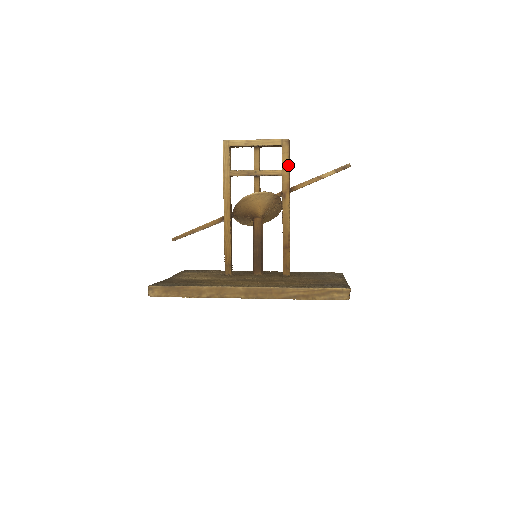
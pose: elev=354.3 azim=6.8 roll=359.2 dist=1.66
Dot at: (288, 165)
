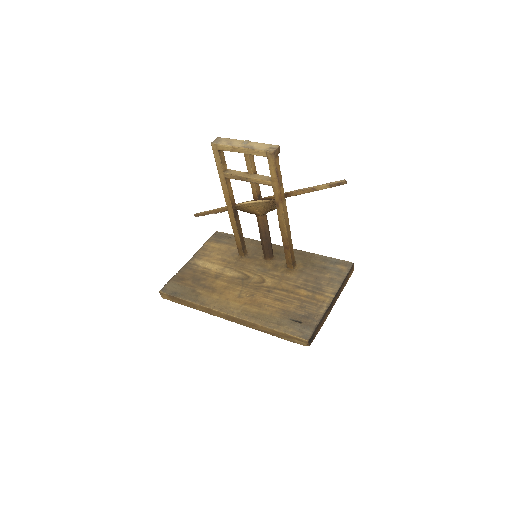
Dot at: (276, 178)
